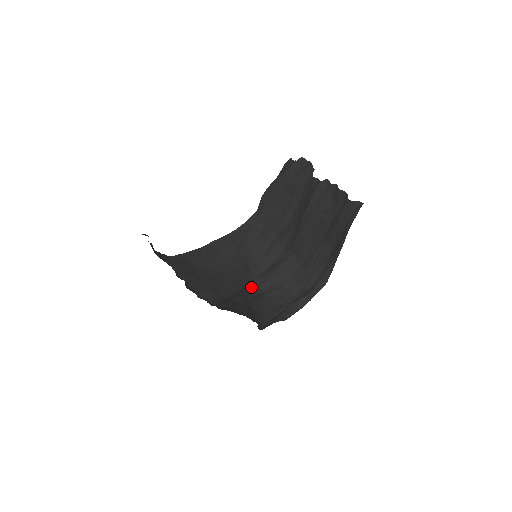
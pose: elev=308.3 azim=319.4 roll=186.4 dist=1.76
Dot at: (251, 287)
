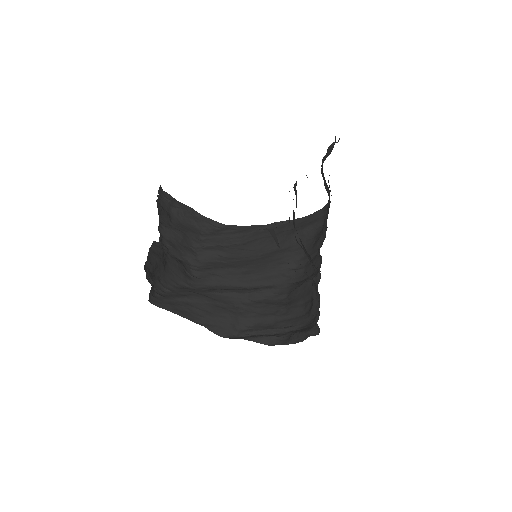
Dot at: (281, 290)
